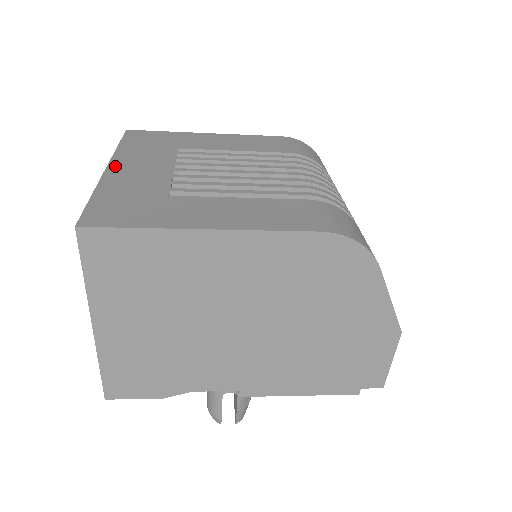
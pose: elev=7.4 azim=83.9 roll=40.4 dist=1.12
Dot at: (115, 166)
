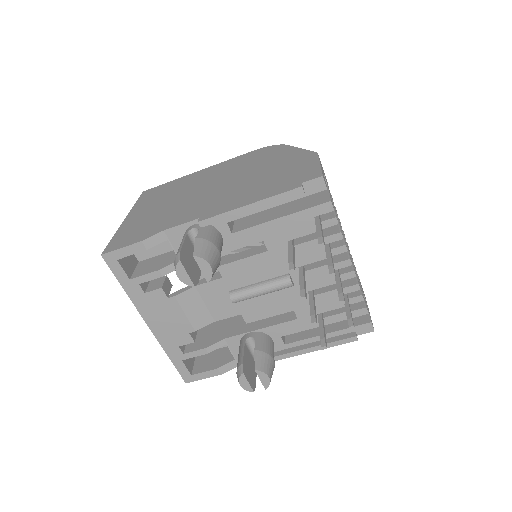
Dot at: occluded
